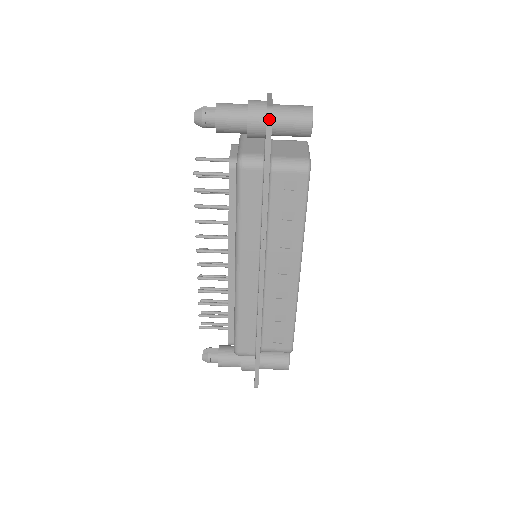
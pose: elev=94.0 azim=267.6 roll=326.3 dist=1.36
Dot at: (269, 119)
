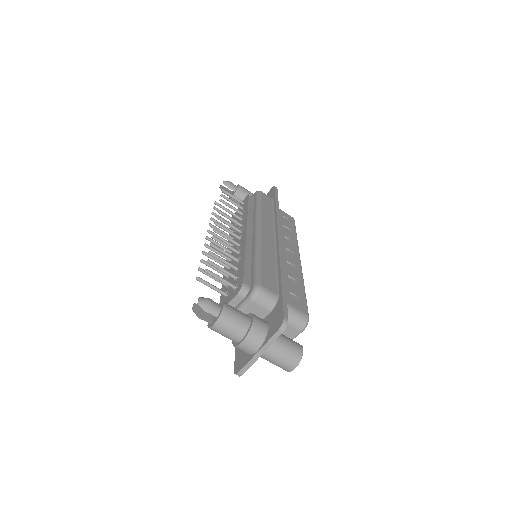
Dot at: occluded
